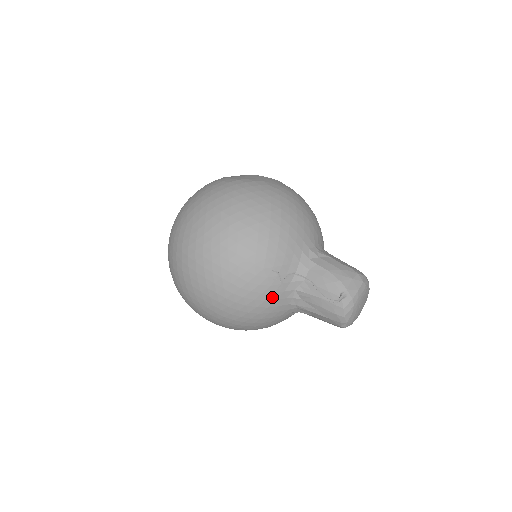
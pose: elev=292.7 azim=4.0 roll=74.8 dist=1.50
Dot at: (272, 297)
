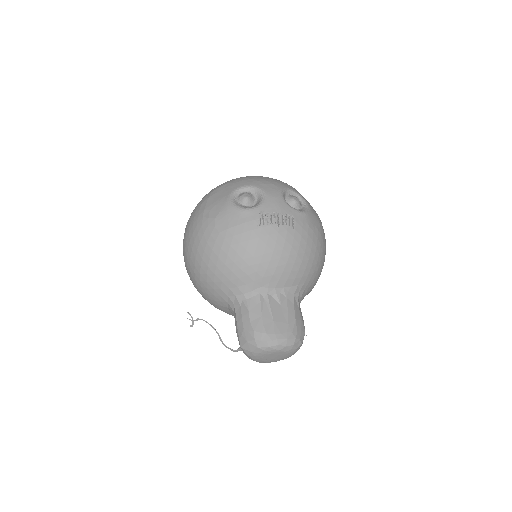
Dot at: occluded
